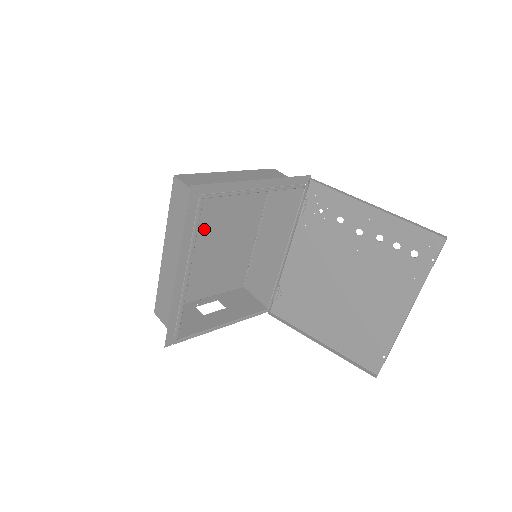
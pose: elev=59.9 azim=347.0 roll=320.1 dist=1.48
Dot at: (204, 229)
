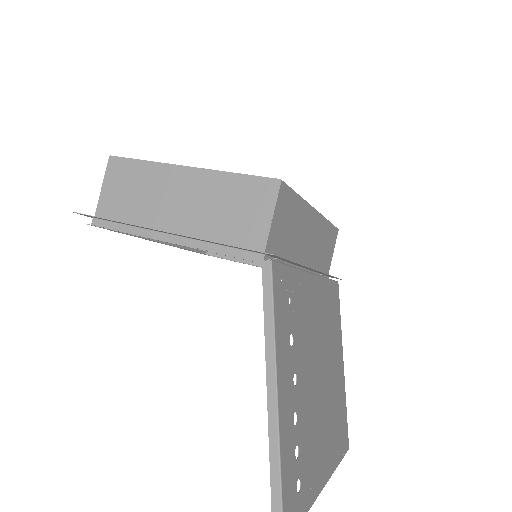
Dot at: occluded
